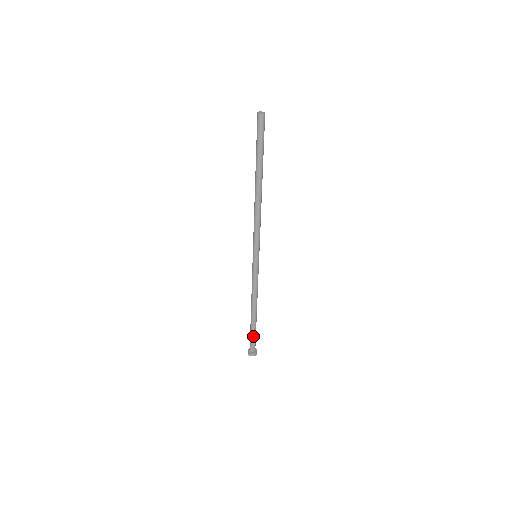
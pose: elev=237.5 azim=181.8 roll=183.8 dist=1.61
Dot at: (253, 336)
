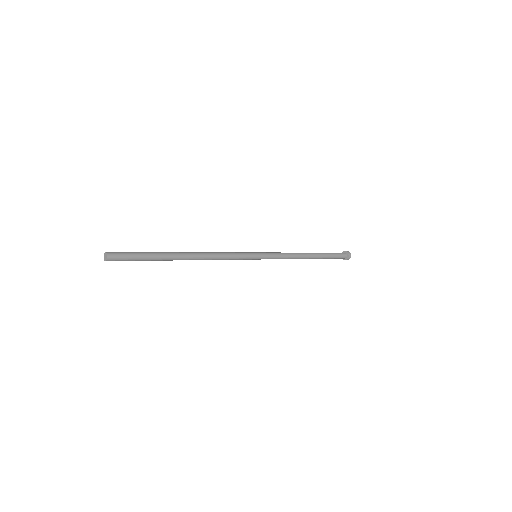
Dot at: (331, 258)
